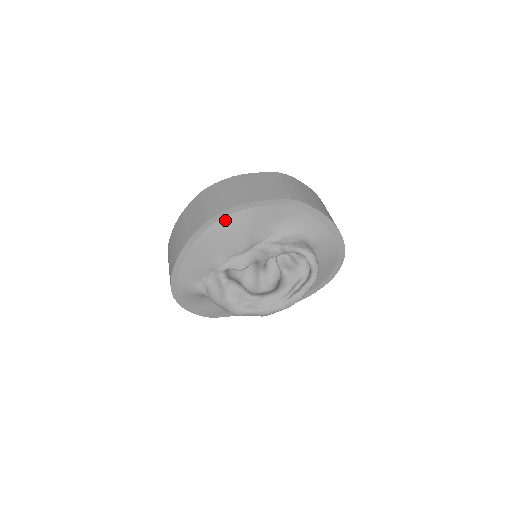
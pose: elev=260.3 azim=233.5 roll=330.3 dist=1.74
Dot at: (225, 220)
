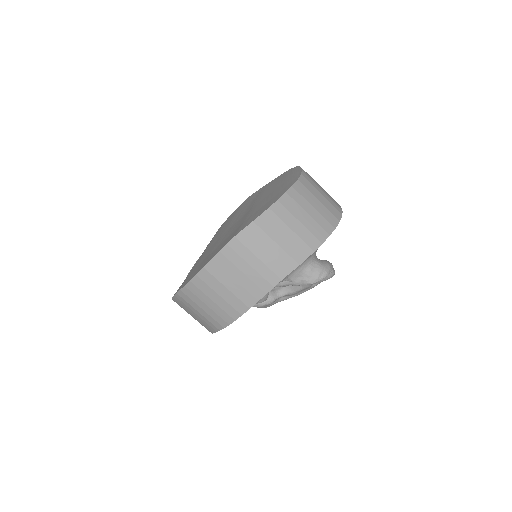
Dot at: occluded
